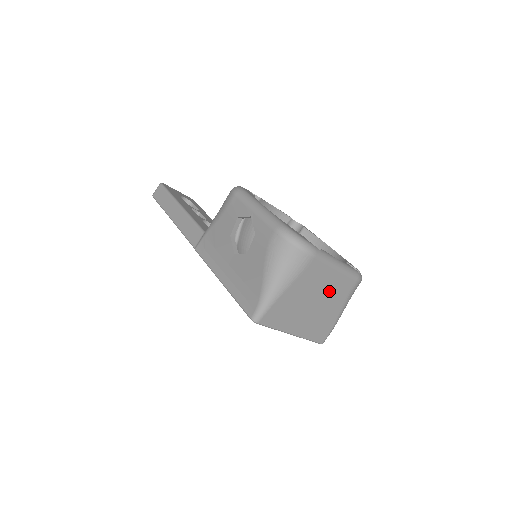
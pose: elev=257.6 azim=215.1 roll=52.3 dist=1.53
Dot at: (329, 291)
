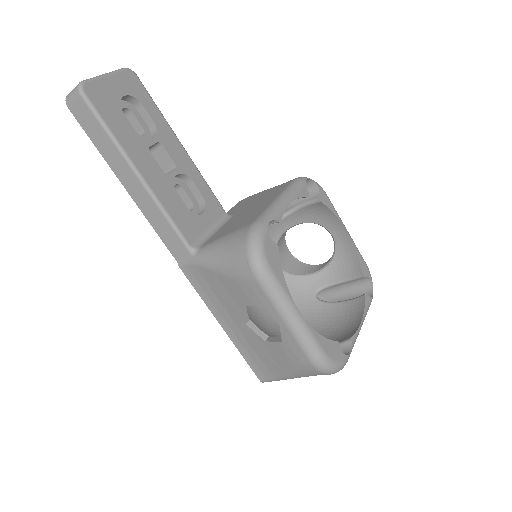
Dot at: occluded
